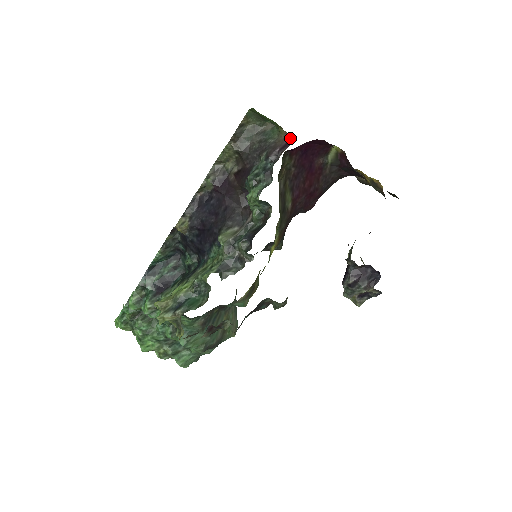
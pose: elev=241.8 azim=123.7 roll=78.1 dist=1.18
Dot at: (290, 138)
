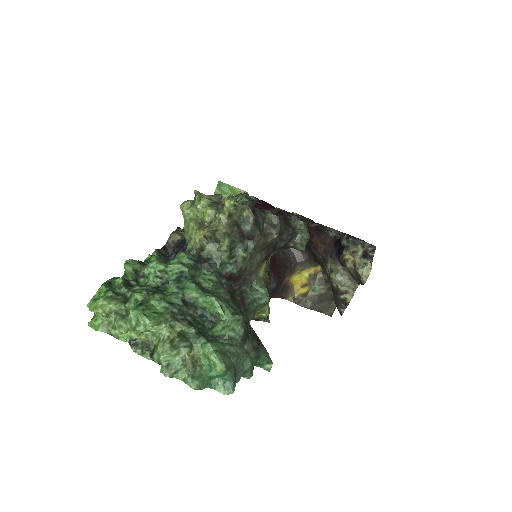
Dot at: occluded
